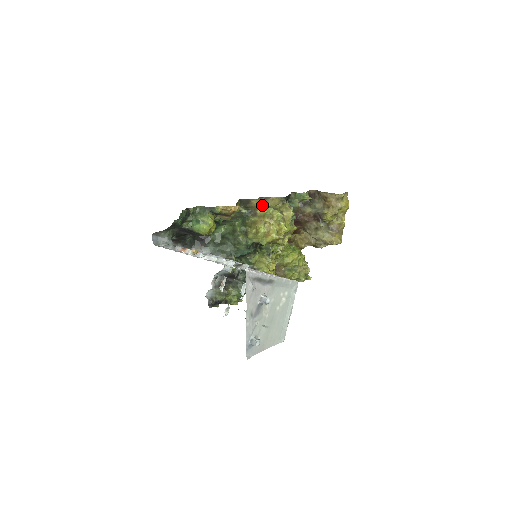
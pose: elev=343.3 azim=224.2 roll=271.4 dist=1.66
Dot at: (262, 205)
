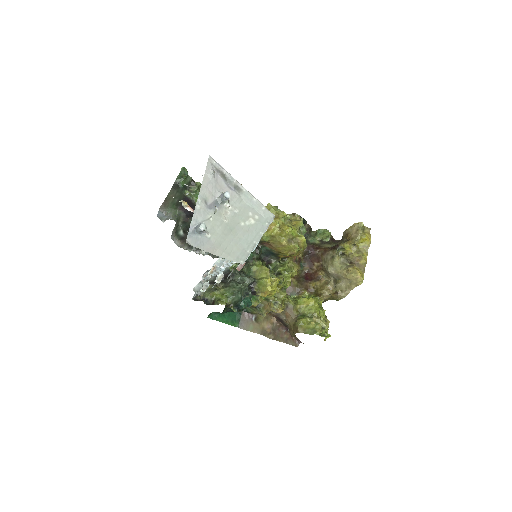
Dot at: occluded
